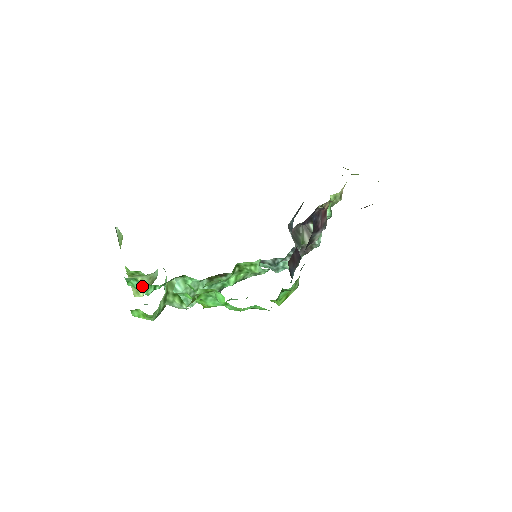
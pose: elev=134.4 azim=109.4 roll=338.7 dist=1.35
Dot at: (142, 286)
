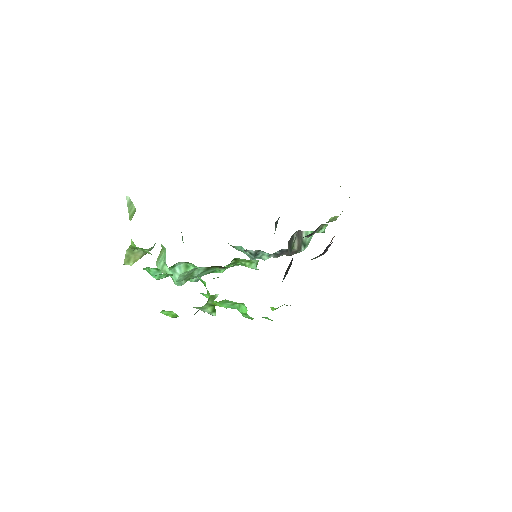
Dot at: (159, 274)
